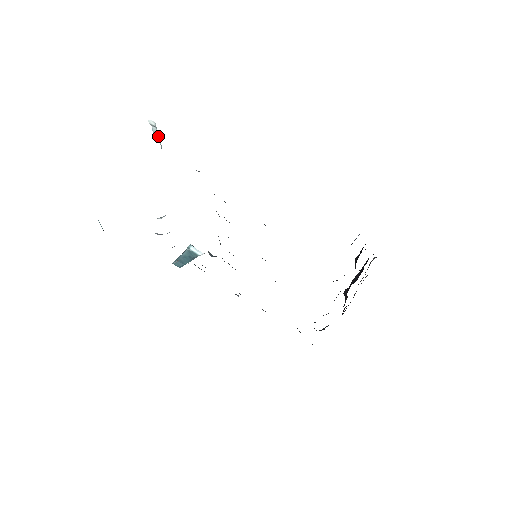
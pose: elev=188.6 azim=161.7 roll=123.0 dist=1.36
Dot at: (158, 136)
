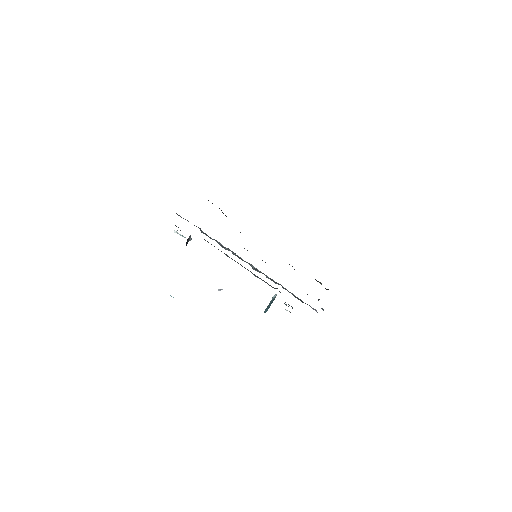
Dot at: (183, 236)
